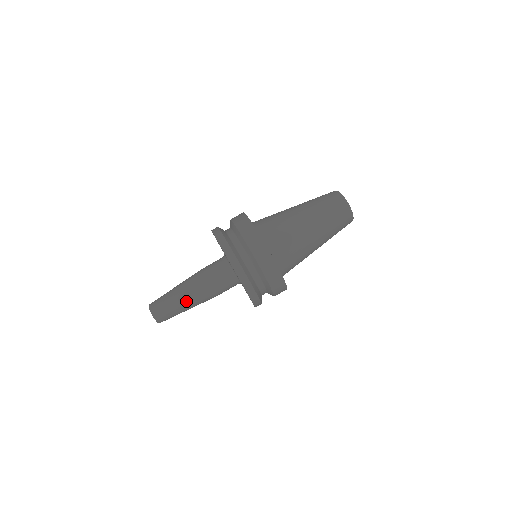
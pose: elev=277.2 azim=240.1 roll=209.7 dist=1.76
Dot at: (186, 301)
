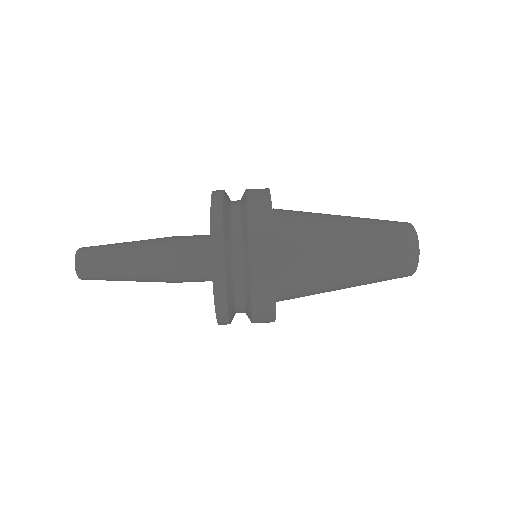
Dot at: (129, 265)
